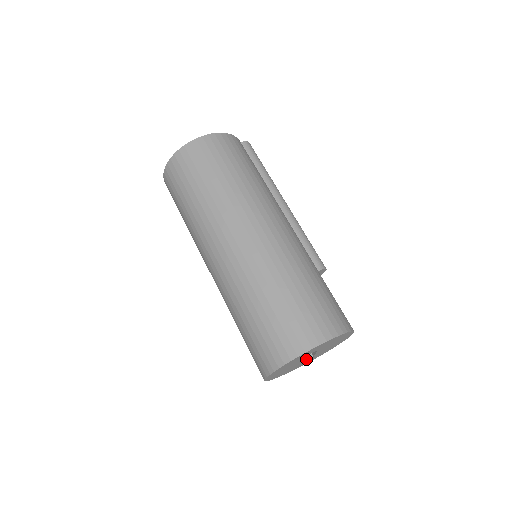
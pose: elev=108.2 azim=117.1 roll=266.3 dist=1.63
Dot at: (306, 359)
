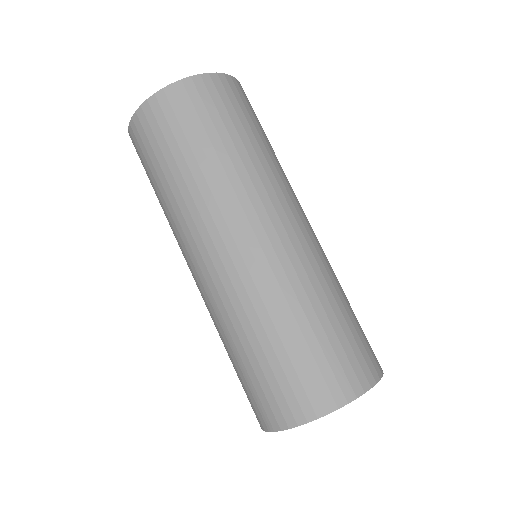
Dot at: occluded
